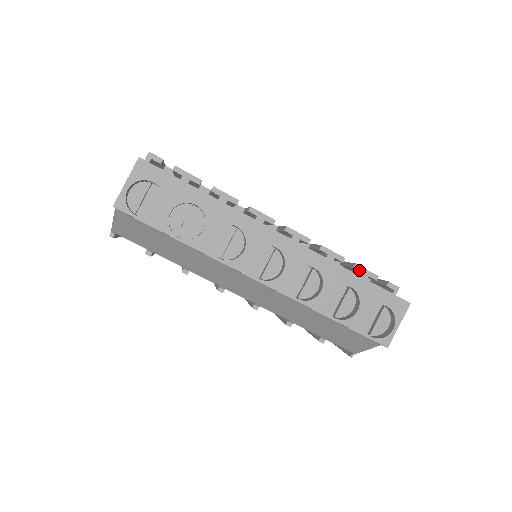
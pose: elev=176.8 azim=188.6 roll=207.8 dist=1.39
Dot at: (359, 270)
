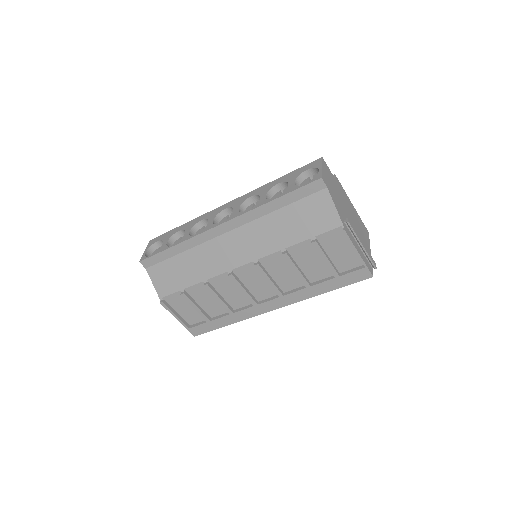
Dot at: occluded
